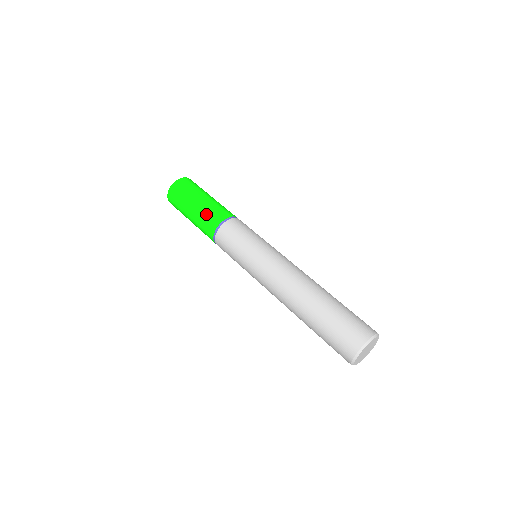
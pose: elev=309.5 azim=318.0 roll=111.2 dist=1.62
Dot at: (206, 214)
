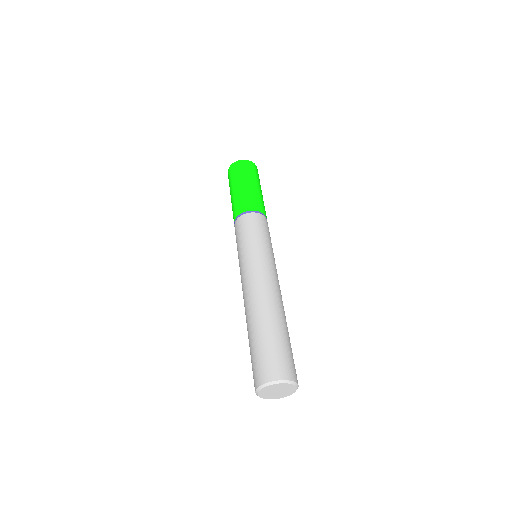
Dot at: (256, 197)
